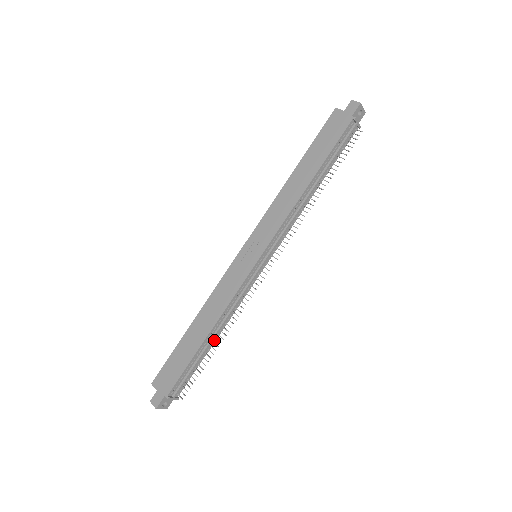
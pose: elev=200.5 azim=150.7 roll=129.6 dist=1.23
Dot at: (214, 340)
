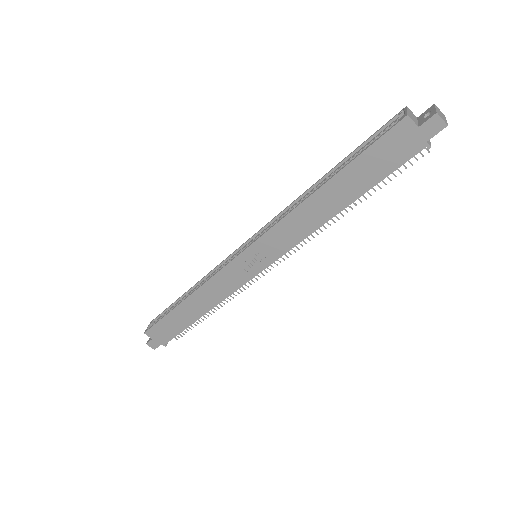
Dot at: occluded
